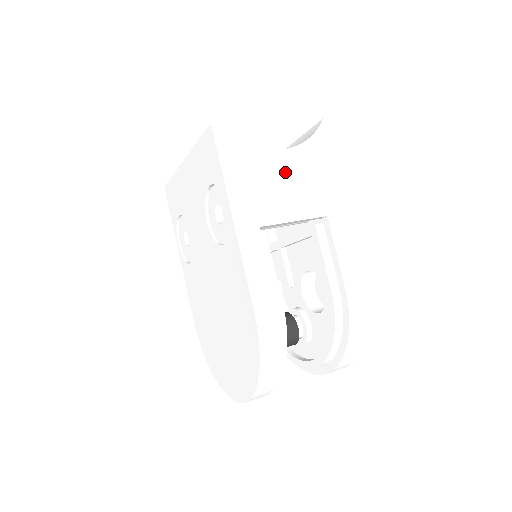
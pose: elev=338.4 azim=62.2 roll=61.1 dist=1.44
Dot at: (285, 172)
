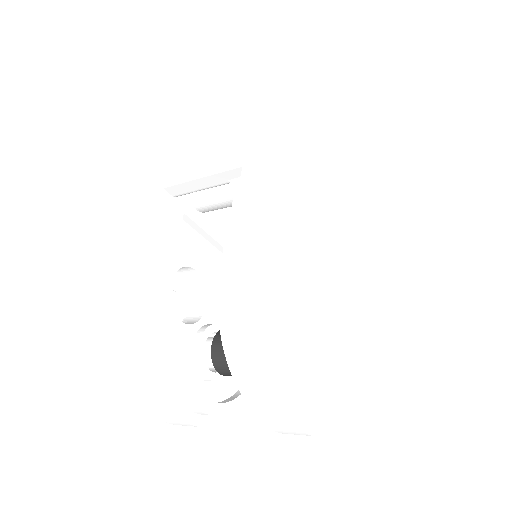
Dot at: (215, 130)
